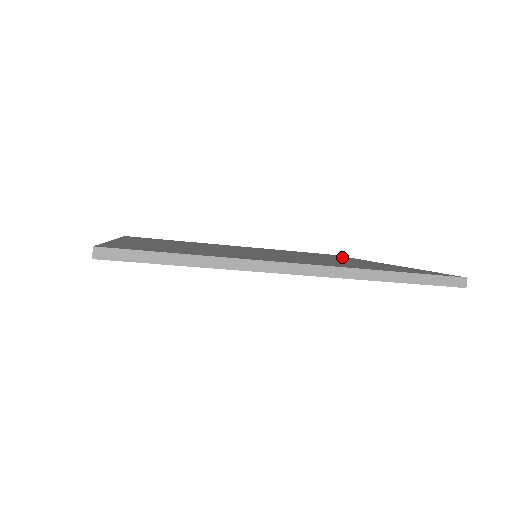
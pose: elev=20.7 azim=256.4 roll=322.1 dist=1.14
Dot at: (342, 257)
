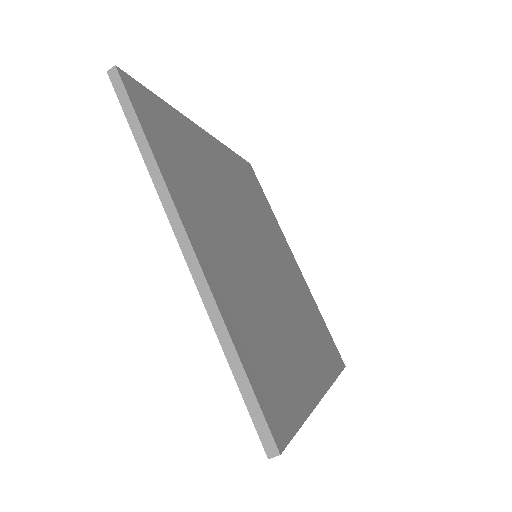
Dot at: (271, 214)
